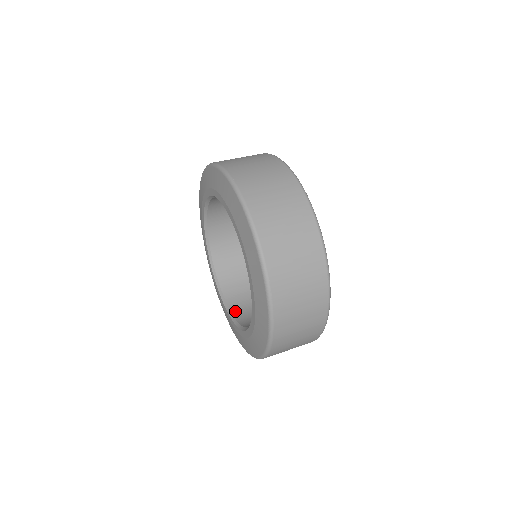
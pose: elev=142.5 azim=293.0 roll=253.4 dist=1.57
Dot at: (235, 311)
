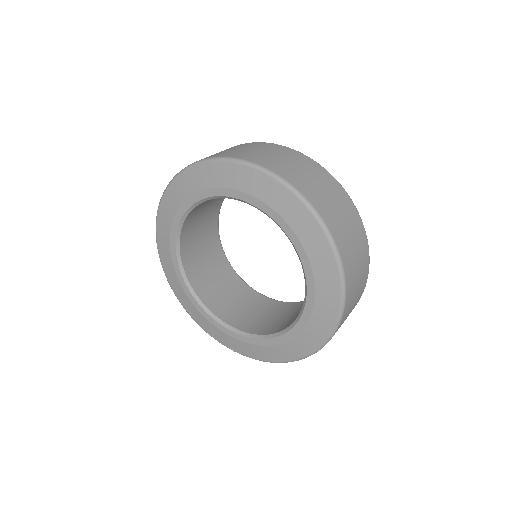
Dot at: (250, 330)
